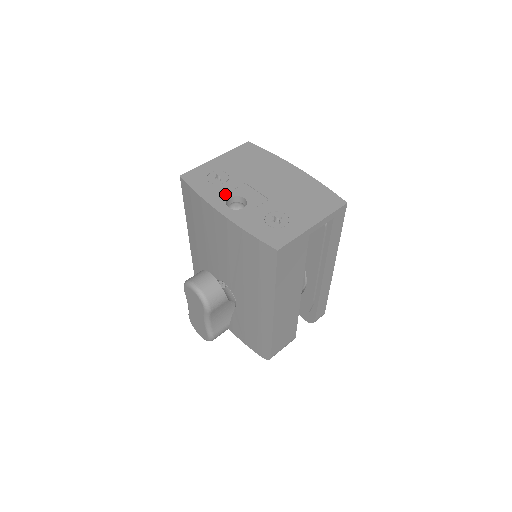
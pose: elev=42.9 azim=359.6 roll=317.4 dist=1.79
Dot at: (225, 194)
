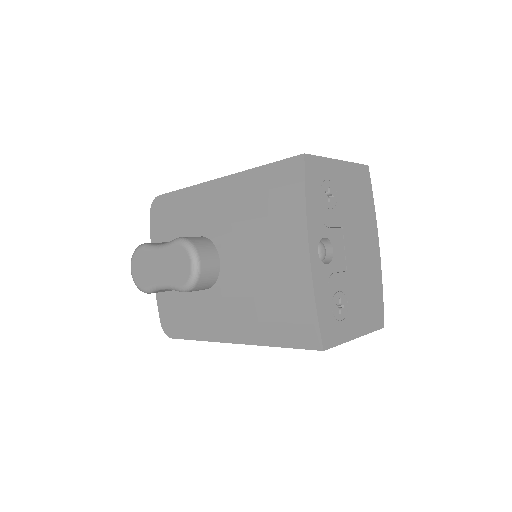
Dot at: (324, 228)
